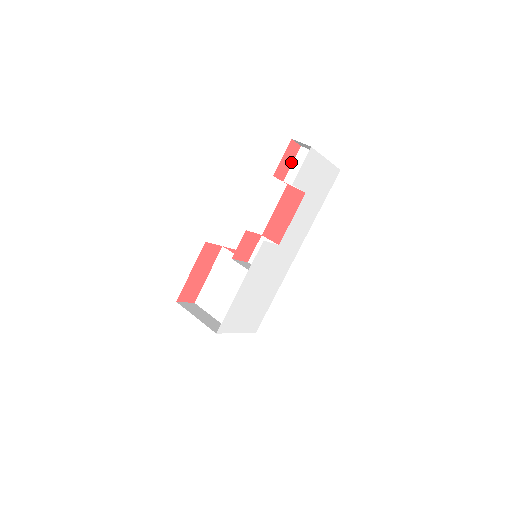
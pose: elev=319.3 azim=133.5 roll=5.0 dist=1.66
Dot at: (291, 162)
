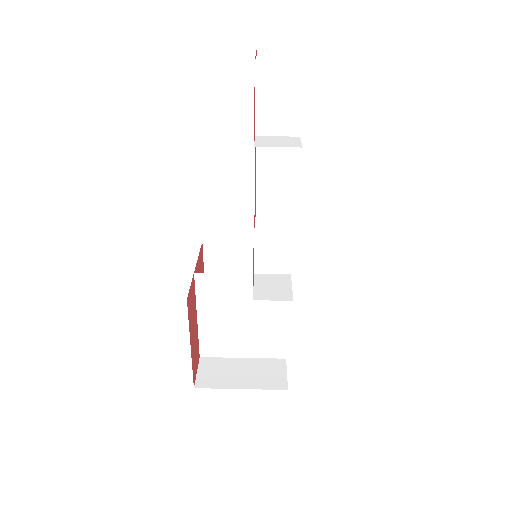
Dot at: occluded
